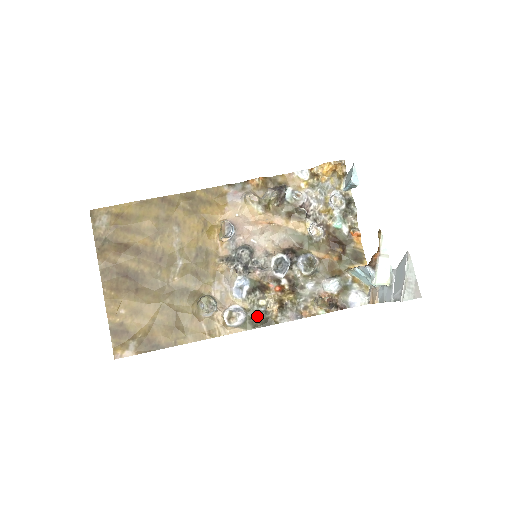
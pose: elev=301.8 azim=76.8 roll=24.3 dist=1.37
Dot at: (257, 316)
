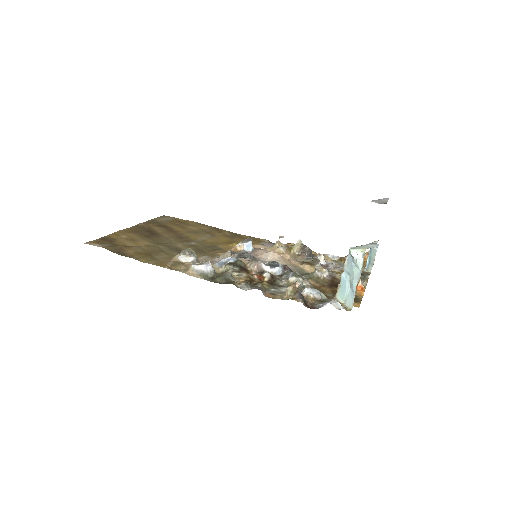
Dot at: (222, 272)
